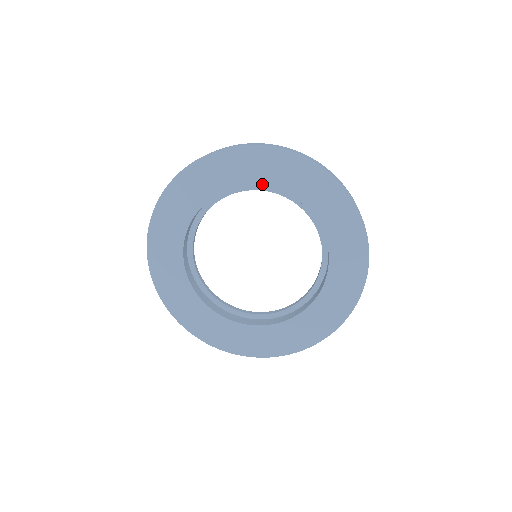
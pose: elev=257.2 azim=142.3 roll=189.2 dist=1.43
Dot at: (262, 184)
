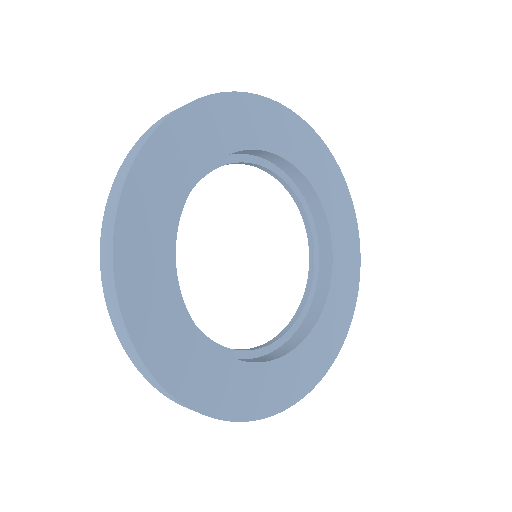
Dot at: (300, 167)
